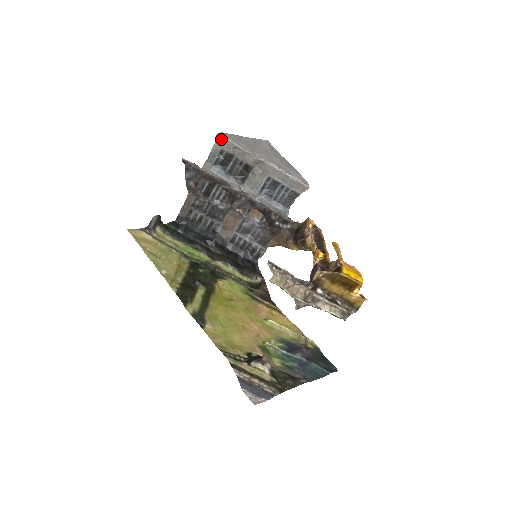
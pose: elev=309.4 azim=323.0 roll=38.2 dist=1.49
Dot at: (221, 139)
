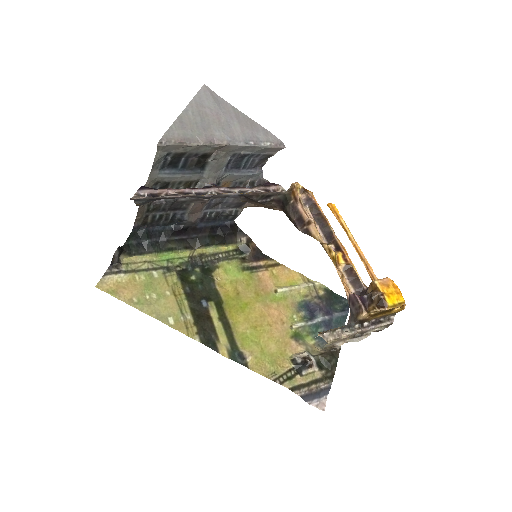
Dot at: (165, 146)
